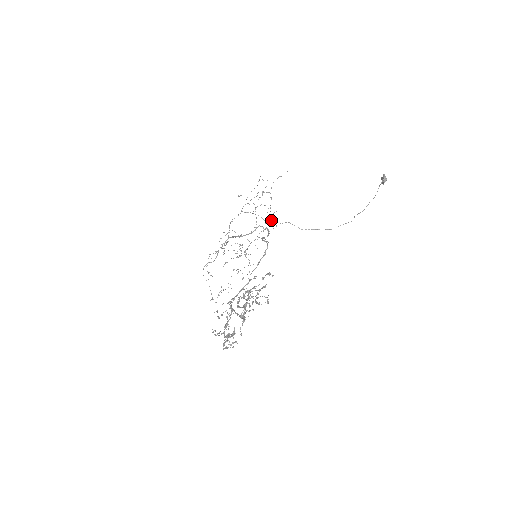
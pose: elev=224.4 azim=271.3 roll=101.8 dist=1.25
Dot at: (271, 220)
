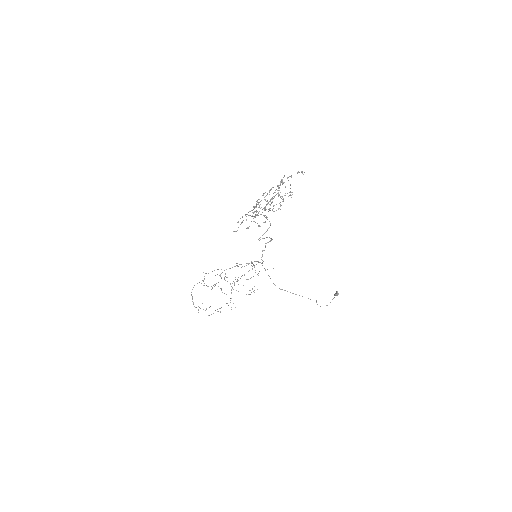
Dot at: occluded
